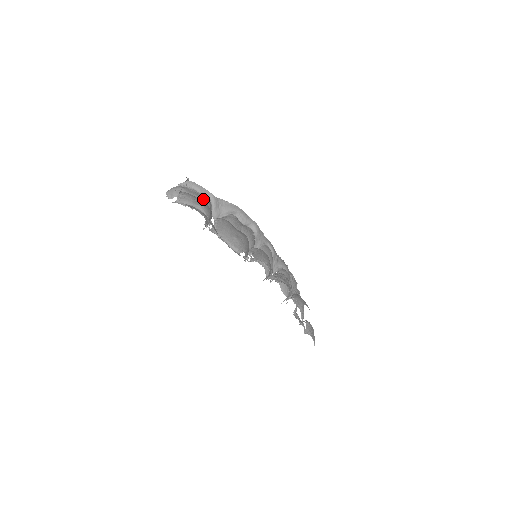
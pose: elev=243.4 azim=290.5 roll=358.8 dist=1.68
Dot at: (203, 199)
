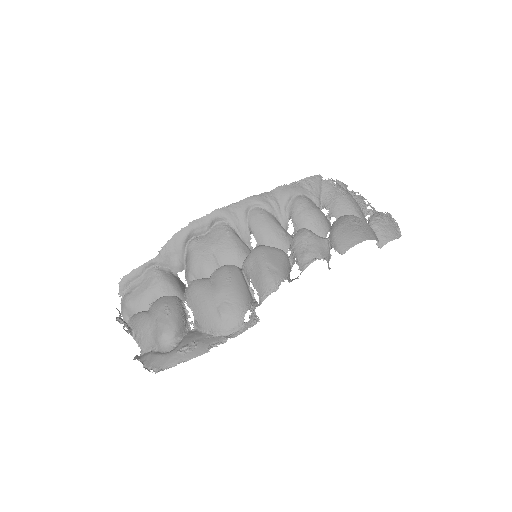
Dot at: (152, 286)
